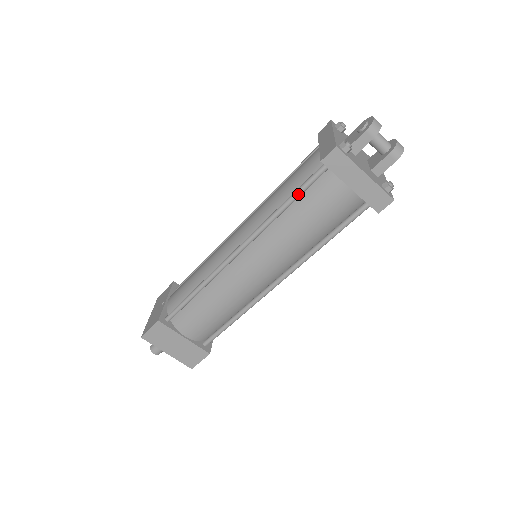
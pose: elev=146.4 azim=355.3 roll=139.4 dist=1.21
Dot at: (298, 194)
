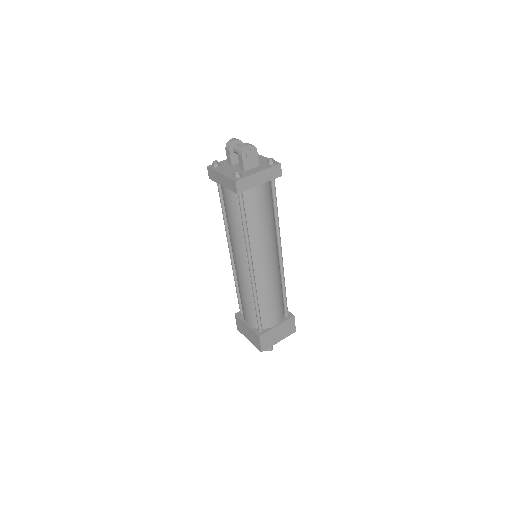
Dot at: (221, 203)
